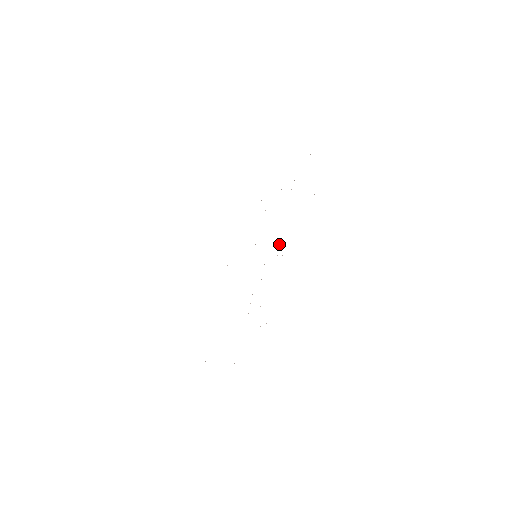
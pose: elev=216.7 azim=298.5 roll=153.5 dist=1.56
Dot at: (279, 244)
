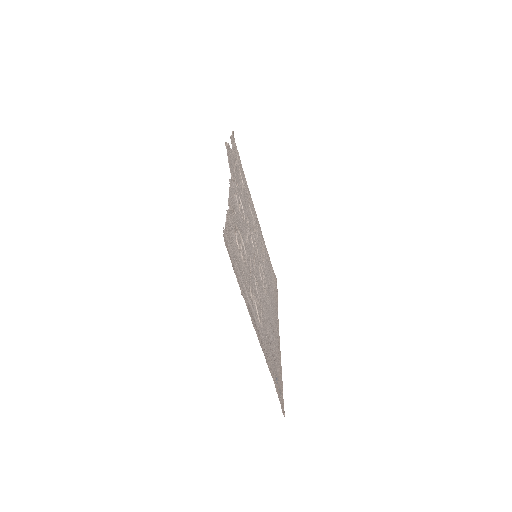
Dot at: (240, 204)
